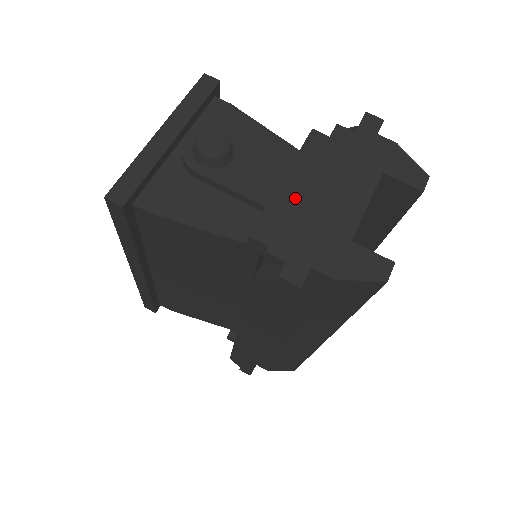
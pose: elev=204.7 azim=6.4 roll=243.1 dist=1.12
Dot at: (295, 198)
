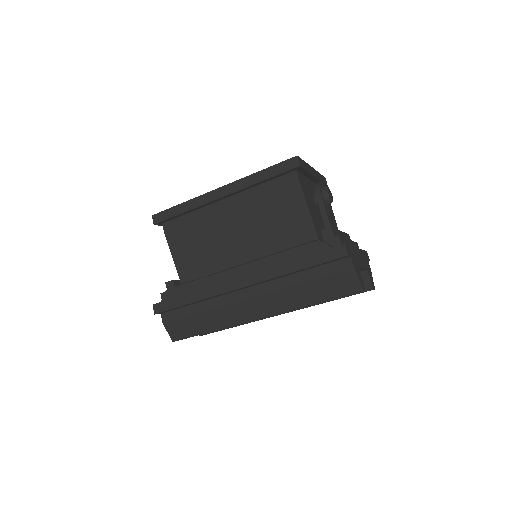
Dot at: occluded
